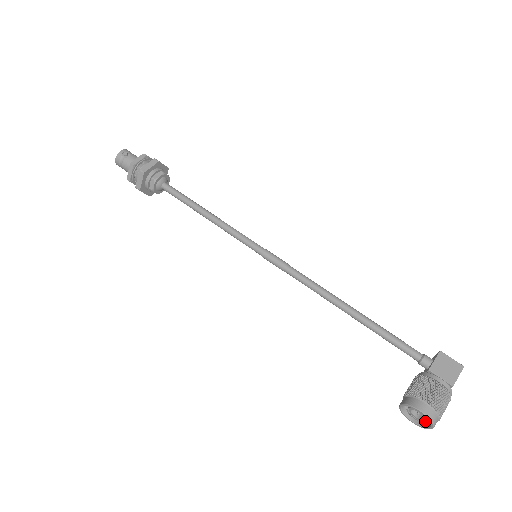
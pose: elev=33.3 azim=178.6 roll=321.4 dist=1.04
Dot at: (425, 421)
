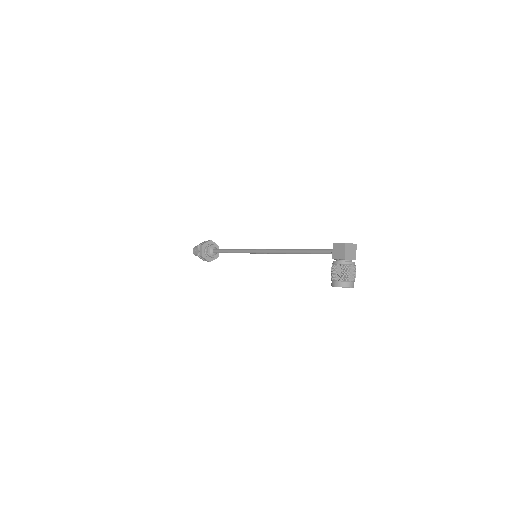
Dot at: occluded
